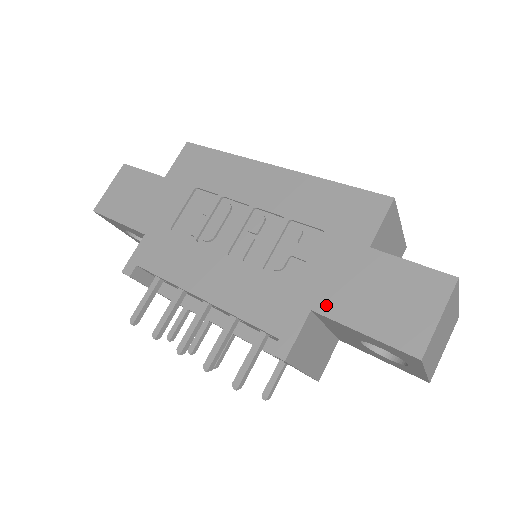
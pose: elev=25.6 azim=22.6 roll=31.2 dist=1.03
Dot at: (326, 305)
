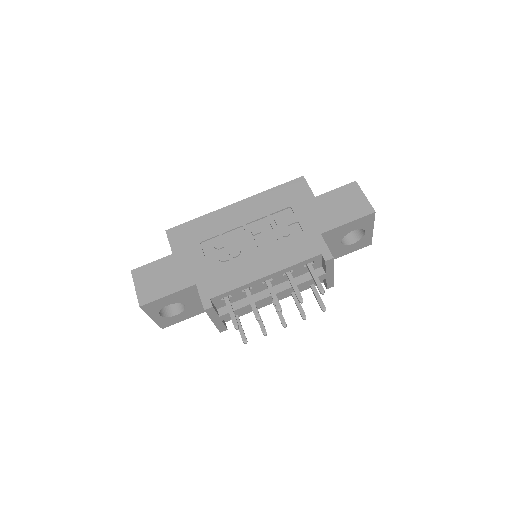
Dot at: (324, 227)
